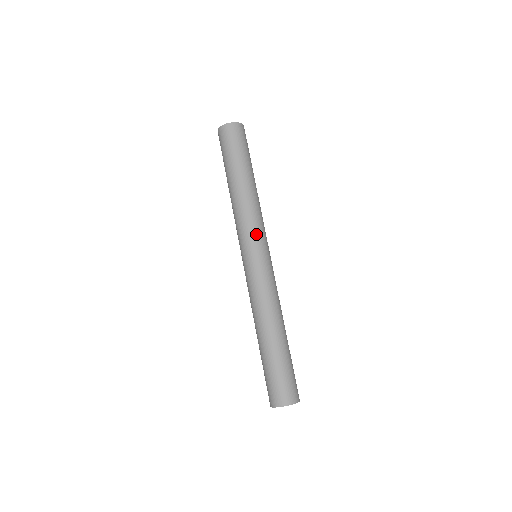
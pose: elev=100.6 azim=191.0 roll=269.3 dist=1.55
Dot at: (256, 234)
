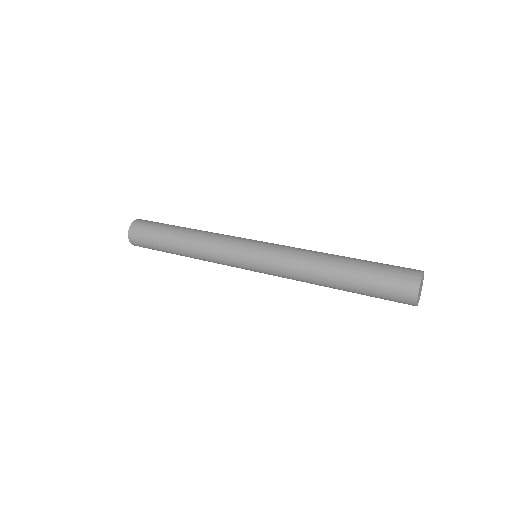
Dot at: occluded
